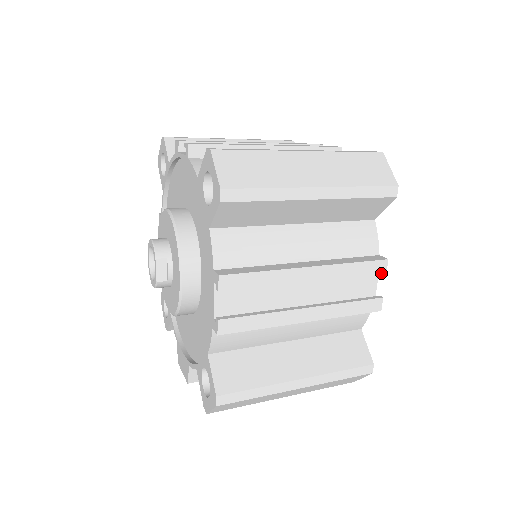
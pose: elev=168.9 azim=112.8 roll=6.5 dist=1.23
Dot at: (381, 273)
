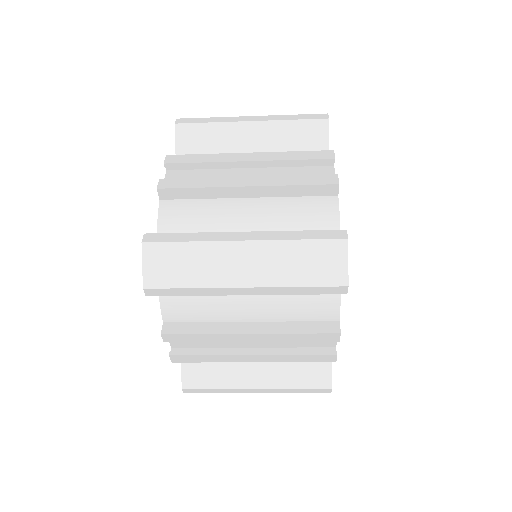
Dot at: (333, 341)
